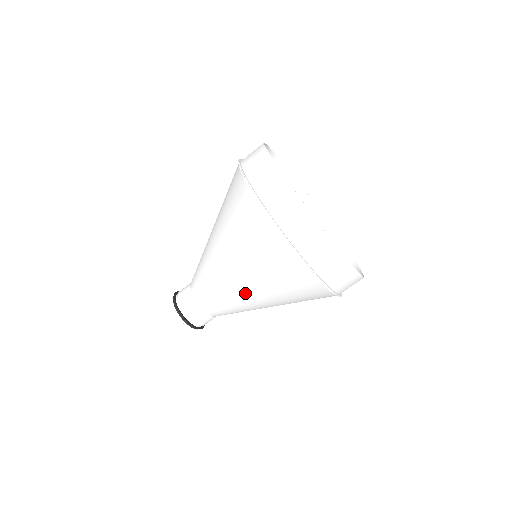
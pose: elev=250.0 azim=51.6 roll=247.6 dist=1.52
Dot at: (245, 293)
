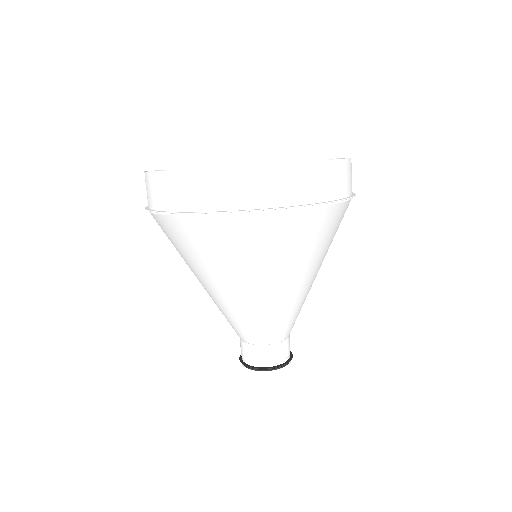
Dot at: (288, 291)
